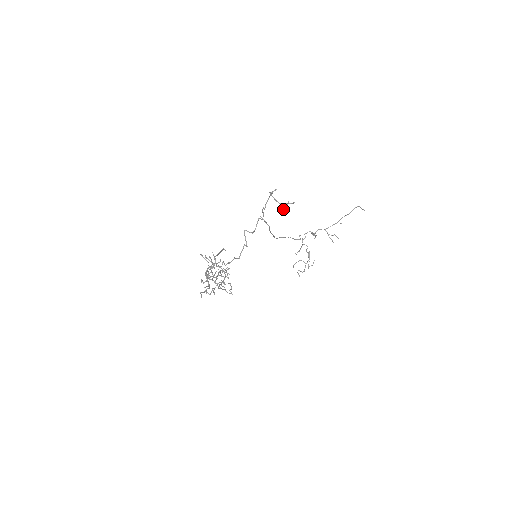
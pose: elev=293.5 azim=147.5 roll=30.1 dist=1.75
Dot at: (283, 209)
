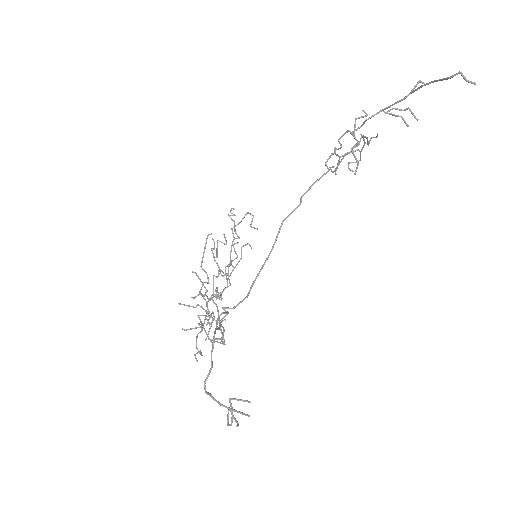
Dot at: occluded
